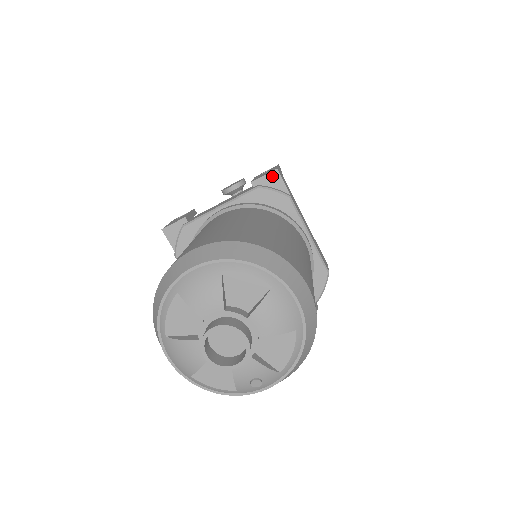
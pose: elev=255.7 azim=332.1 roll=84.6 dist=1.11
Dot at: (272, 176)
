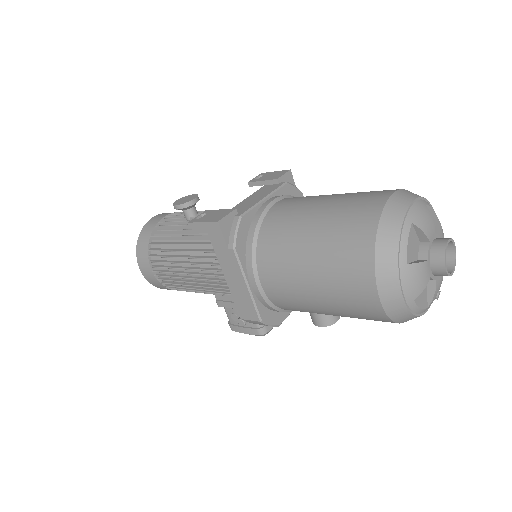
Dot at: (288, 175)
